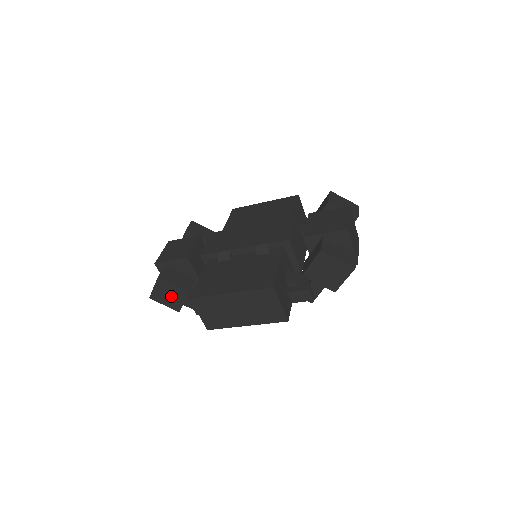
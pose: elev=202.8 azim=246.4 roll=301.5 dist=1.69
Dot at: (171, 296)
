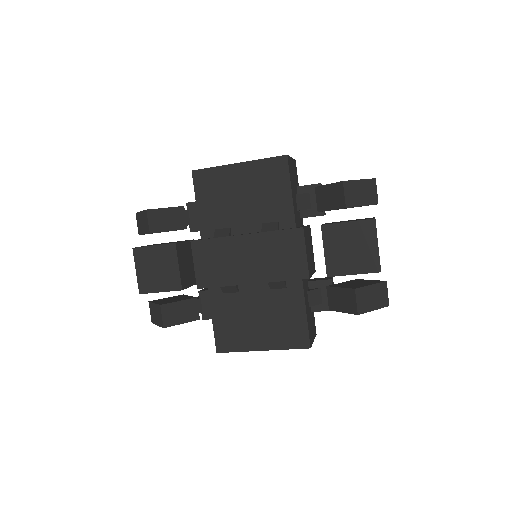
Dot at: occluded
